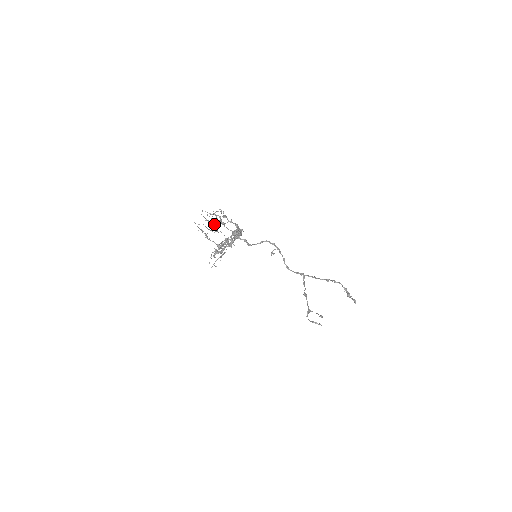
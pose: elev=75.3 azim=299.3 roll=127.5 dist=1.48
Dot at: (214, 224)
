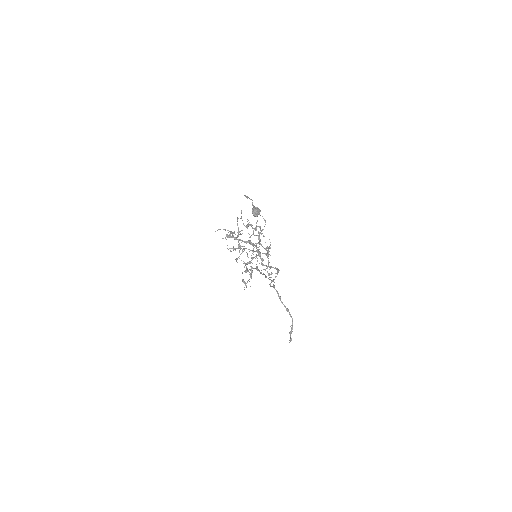
Dot at: (254, 244)
